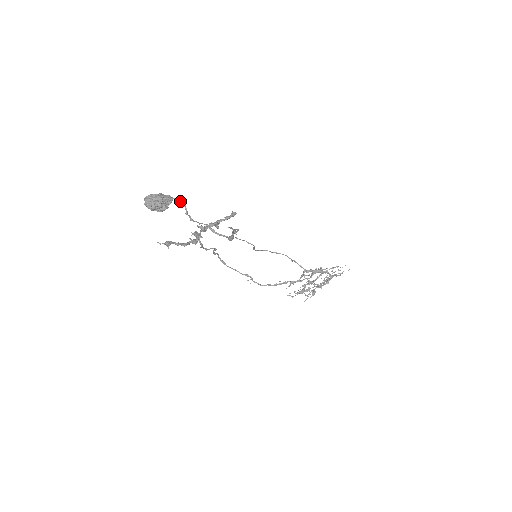
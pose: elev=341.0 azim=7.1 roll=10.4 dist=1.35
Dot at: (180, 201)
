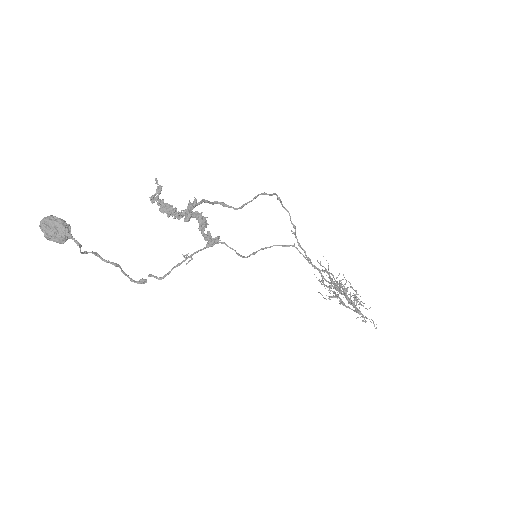
Dot at: (78, 244)
